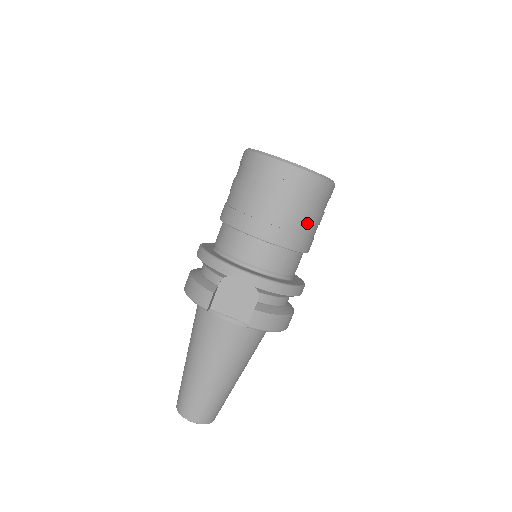
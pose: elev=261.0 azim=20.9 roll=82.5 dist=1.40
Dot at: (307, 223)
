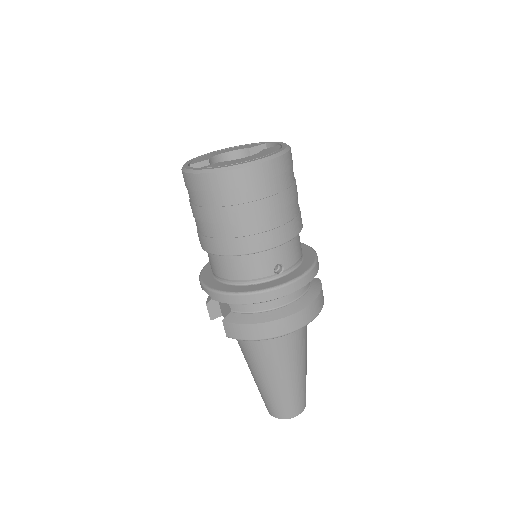
Dot at: (232, 223)
